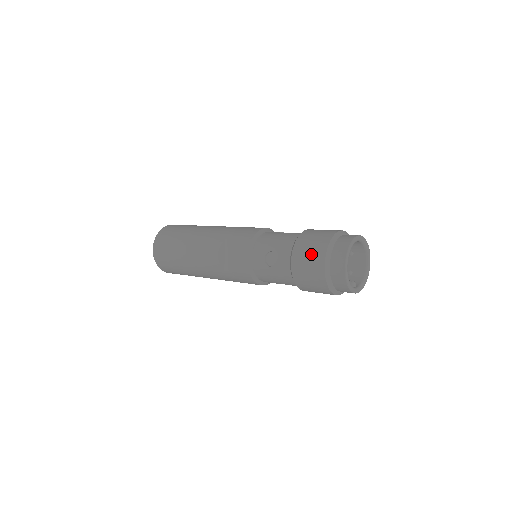
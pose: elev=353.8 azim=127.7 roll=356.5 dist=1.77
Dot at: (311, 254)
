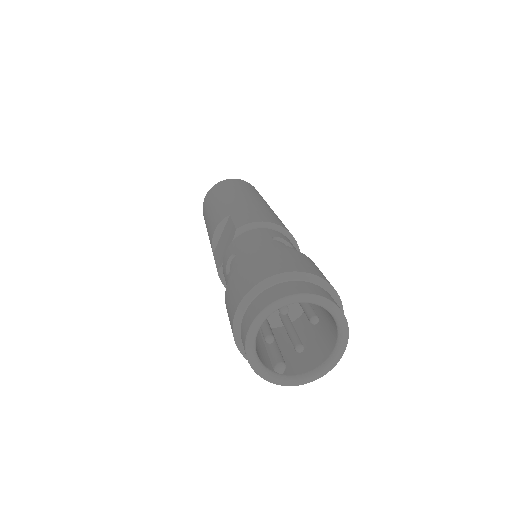
Dot at: (241, 282)
